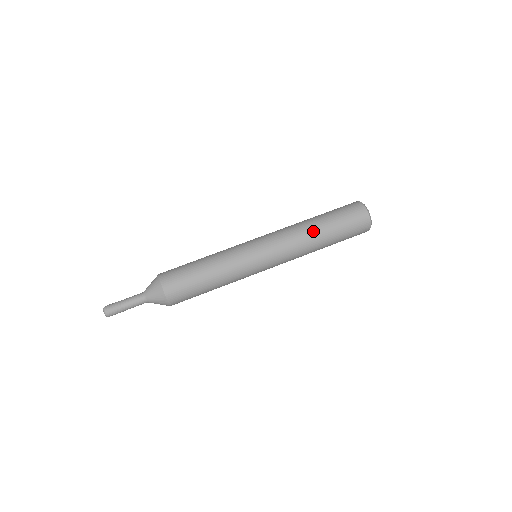
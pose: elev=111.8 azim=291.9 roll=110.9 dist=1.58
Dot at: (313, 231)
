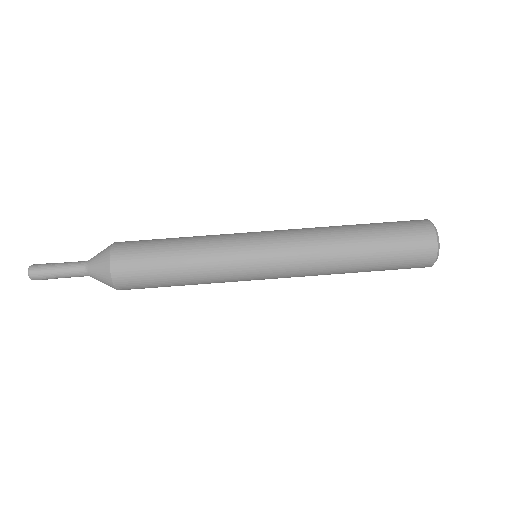
Dot at: (347, 248)
